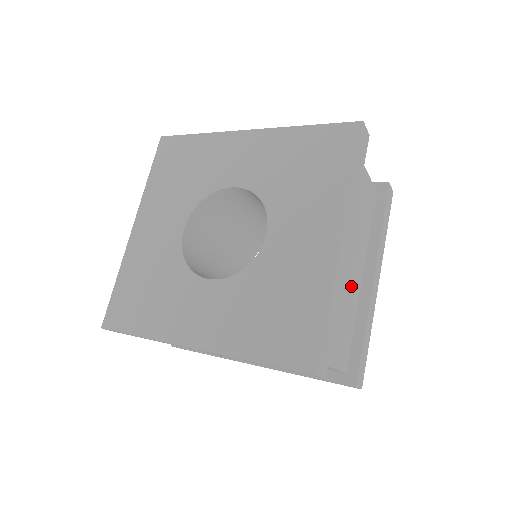
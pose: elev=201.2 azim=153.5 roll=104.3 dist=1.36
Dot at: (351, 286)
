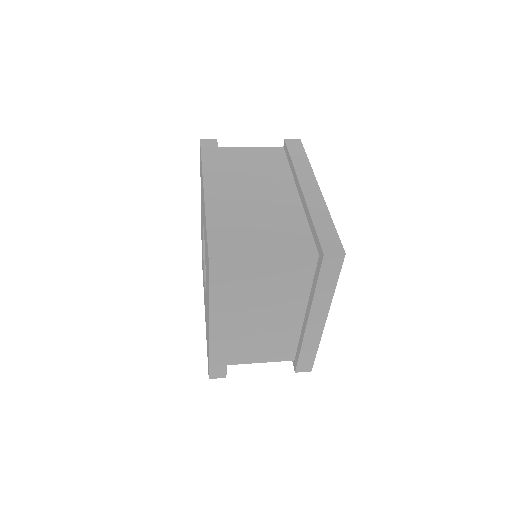
Dot at: (277, 325)
